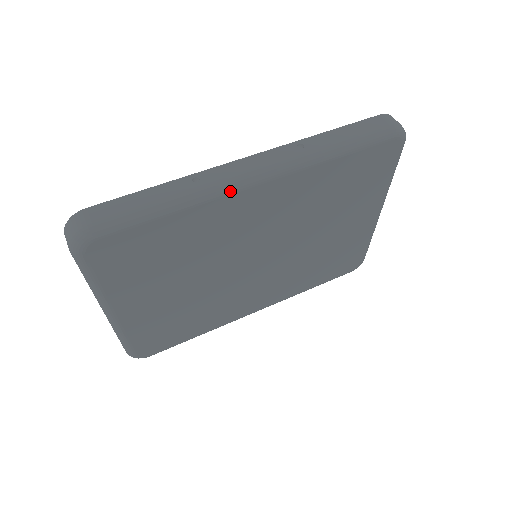
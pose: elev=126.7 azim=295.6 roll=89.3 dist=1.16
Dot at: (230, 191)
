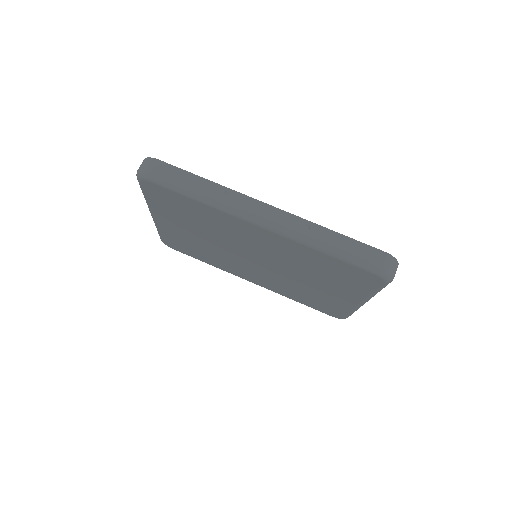
Dot at: (239, 216)
